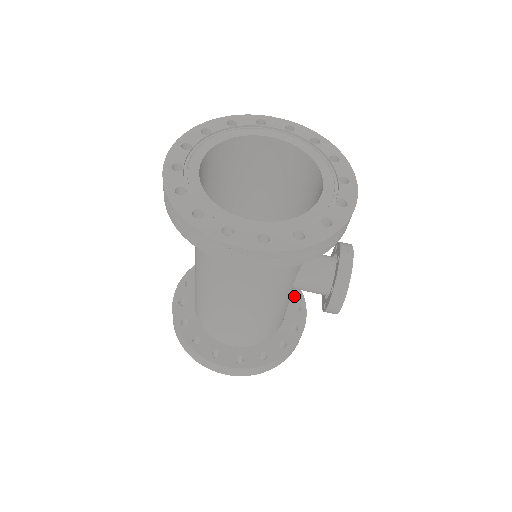
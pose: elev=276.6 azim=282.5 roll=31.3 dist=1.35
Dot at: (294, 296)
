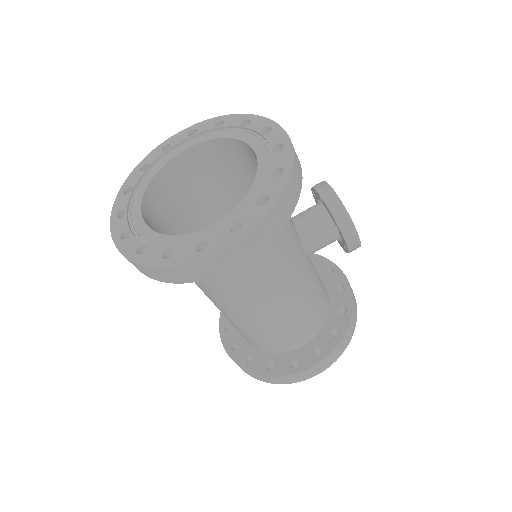
Dot at: (320, 265)
